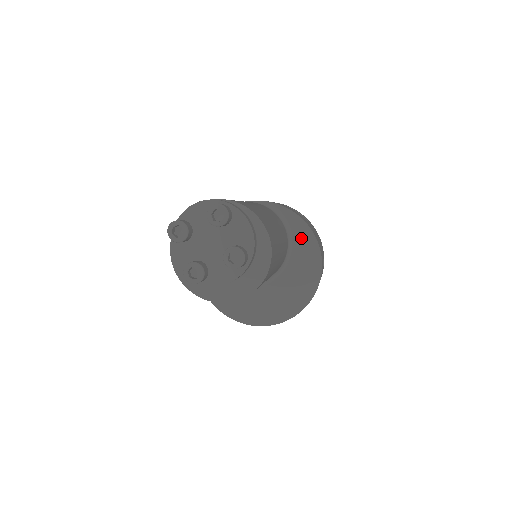
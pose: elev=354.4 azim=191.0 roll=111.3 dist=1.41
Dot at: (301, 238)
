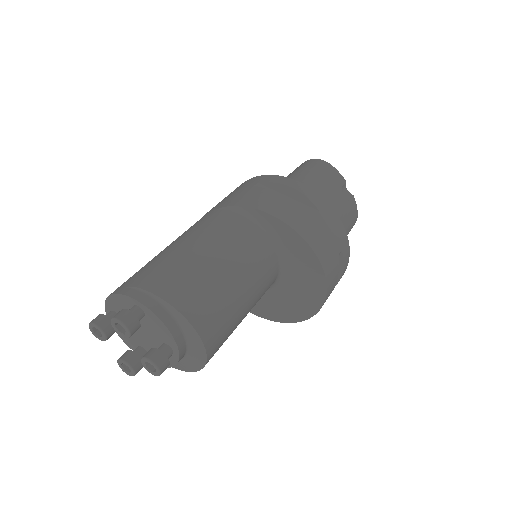
Dot at: (294, 249)
